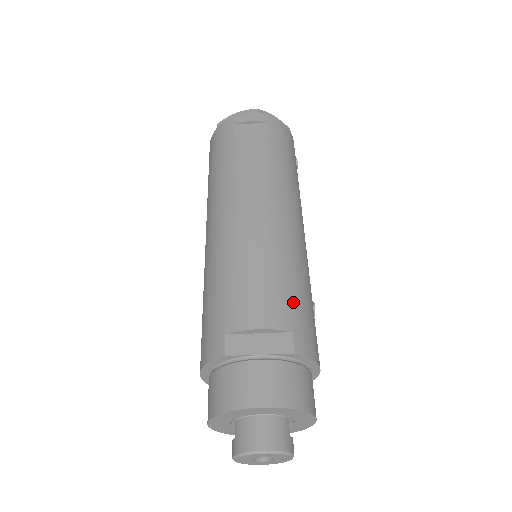
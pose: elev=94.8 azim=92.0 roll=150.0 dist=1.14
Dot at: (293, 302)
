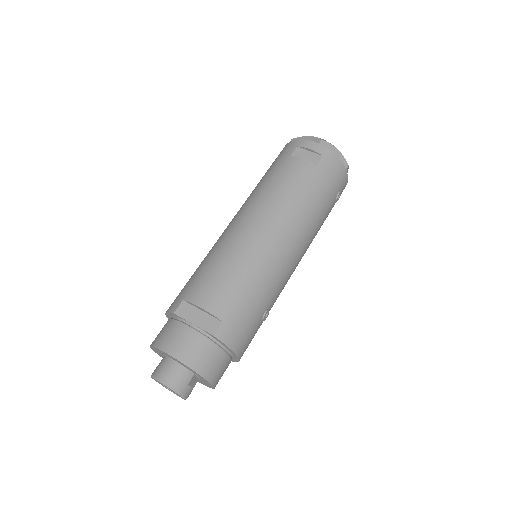
Dot at: (239, 302)
